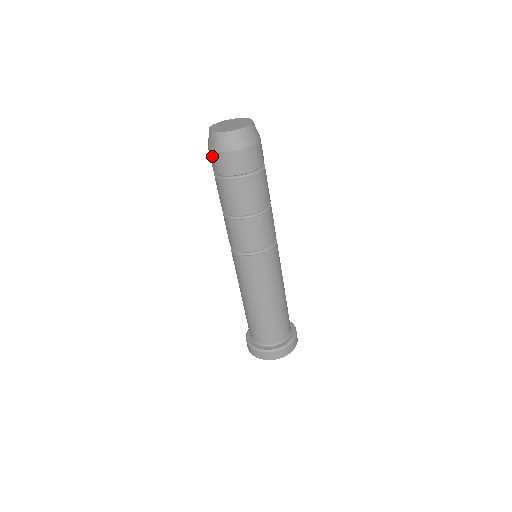
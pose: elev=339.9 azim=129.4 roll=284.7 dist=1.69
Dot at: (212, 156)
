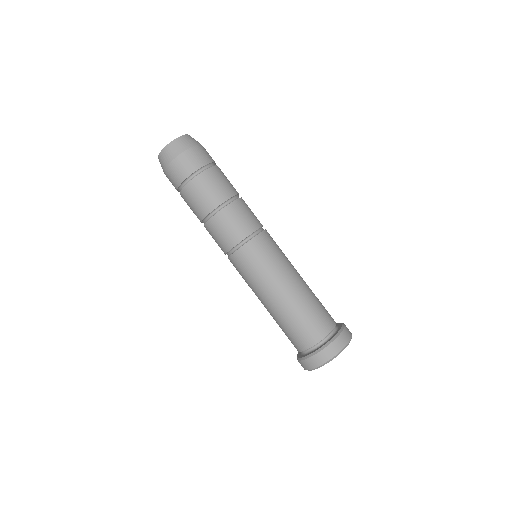
Dot at: (167, 177)
